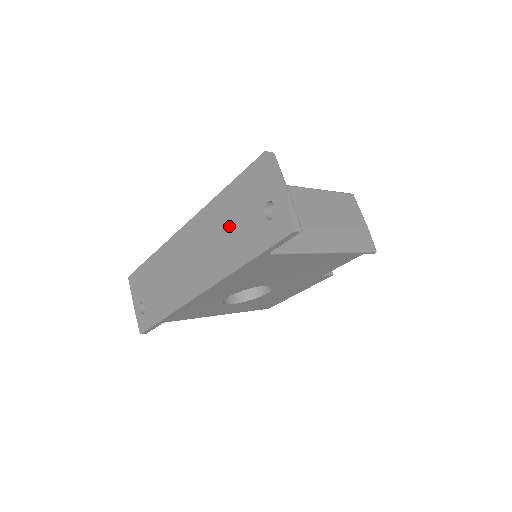
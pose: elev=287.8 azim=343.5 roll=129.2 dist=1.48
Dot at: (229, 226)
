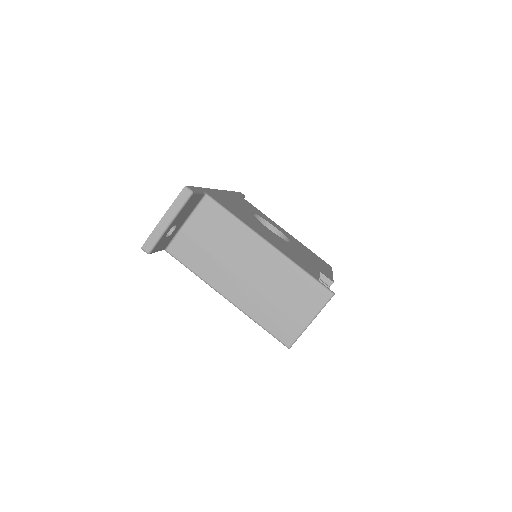
Dot at: occluded
